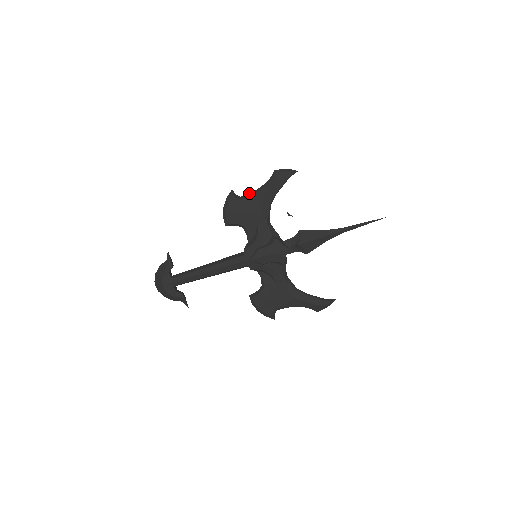
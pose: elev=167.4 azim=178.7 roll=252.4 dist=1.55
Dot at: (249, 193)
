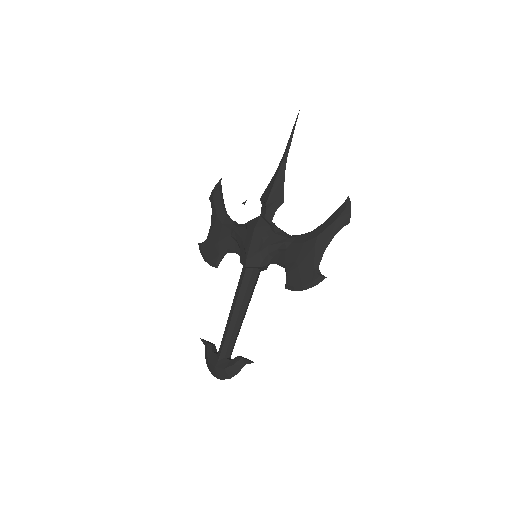
Dot at: (209, 230)
